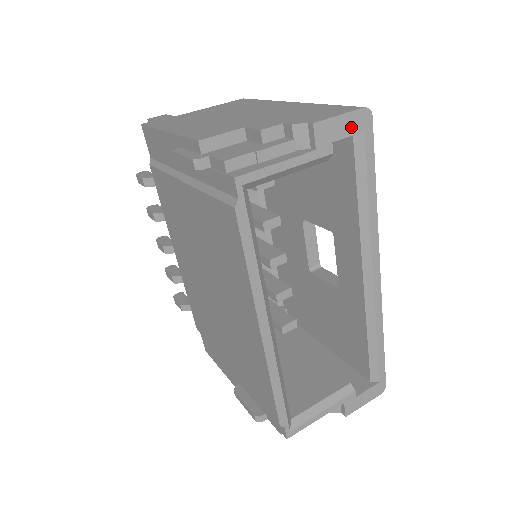
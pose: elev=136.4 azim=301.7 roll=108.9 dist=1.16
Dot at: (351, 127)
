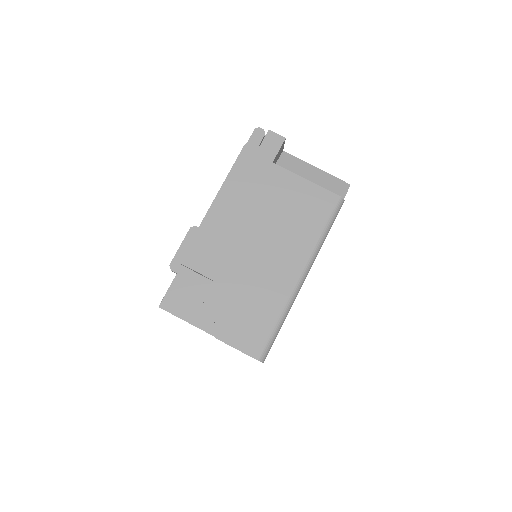
Dot at: occluded
